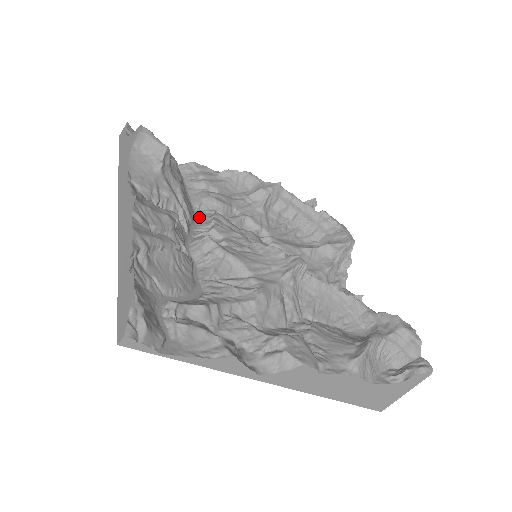
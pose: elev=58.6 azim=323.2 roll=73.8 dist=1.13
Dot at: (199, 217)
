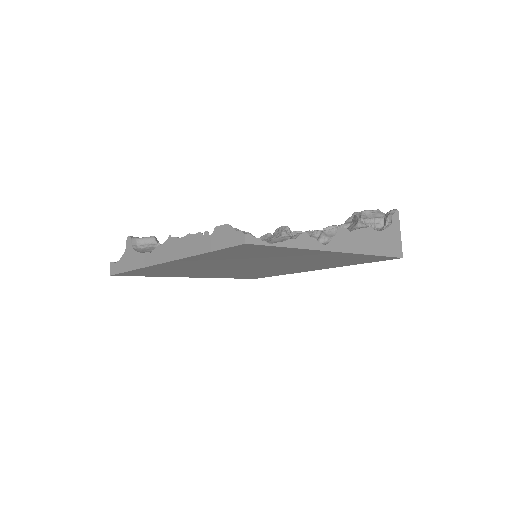
Dot at: occluded
